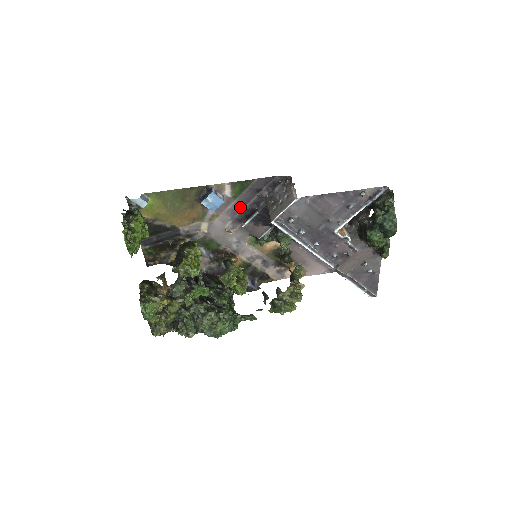
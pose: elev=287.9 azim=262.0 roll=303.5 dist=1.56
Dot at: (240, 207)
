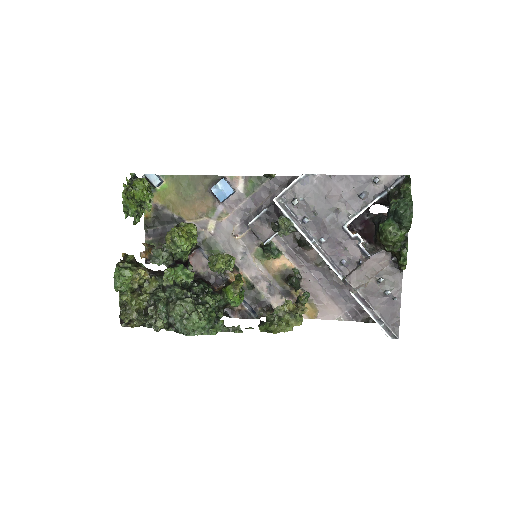
Dot at: (251, 208)
